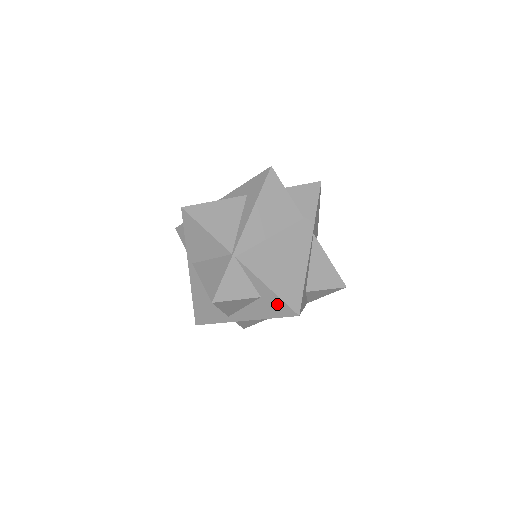
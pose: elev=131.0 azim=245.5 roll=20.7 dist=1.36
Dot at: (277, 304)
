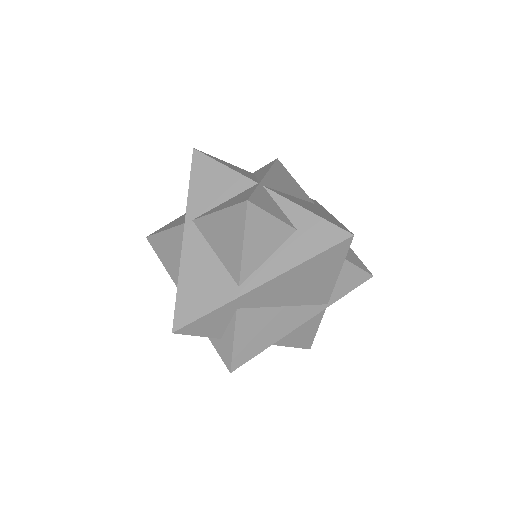
Dot at: (321, 230)
